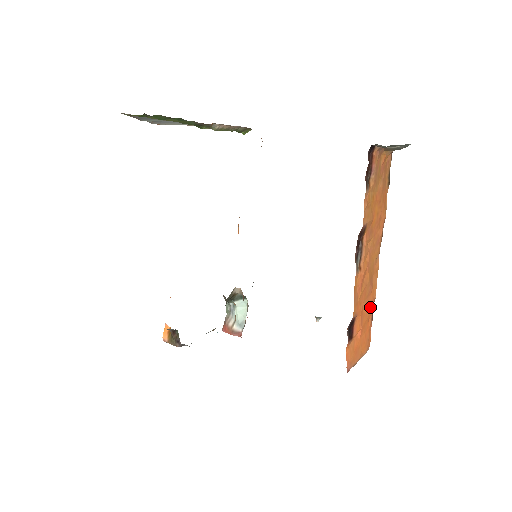
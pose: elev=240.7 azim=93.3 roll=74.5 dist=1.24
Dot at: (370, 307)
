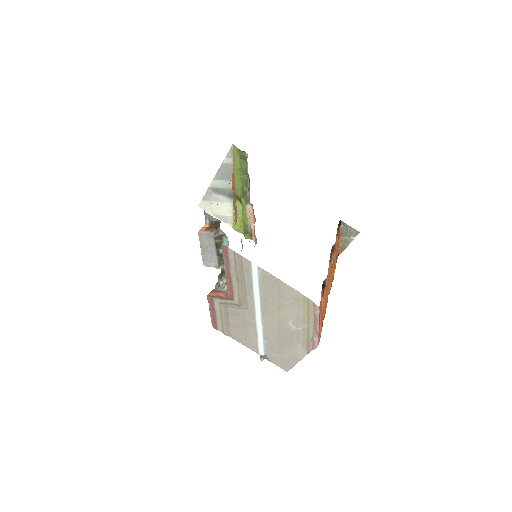
Dot at: (324, 311)
